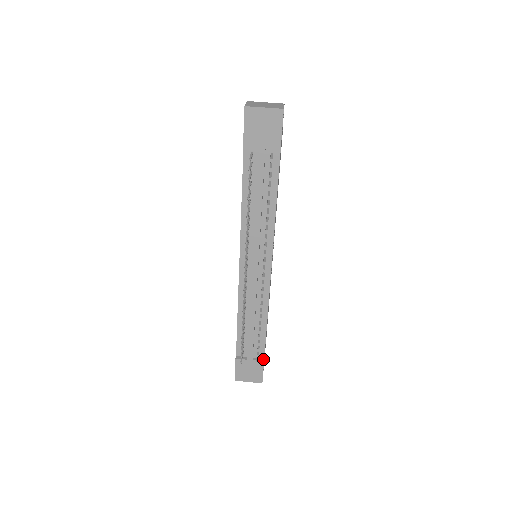
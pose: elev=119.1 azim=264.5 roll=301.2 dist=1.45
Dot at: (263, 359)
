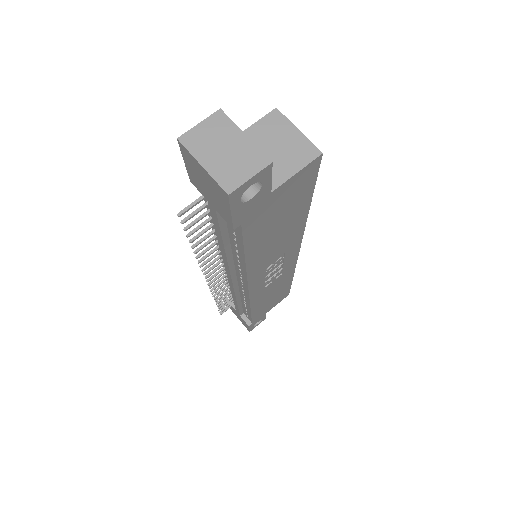
Dot at: (250, 323)
